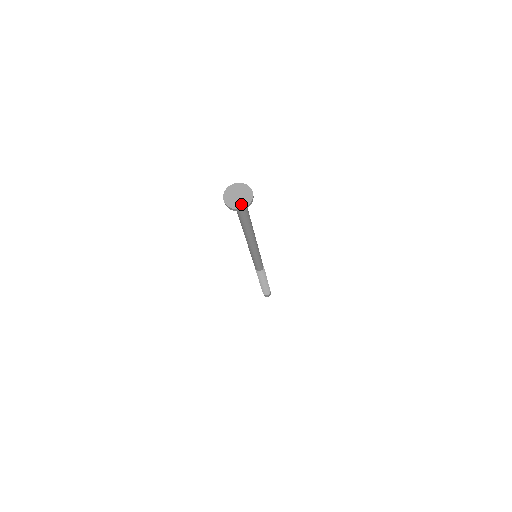
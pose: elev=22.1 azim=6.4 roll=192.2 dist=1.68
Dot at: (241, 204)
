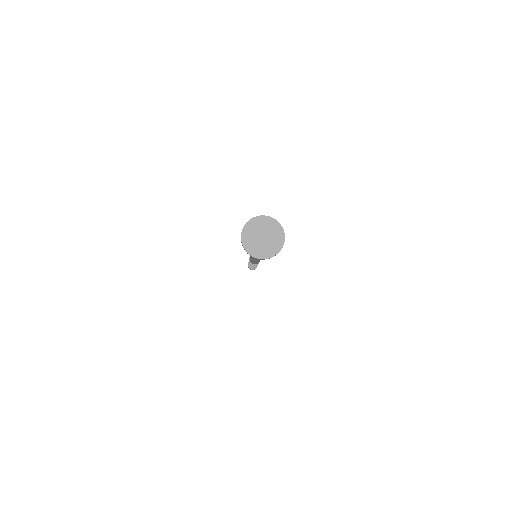
Dot at: (260, 252)
